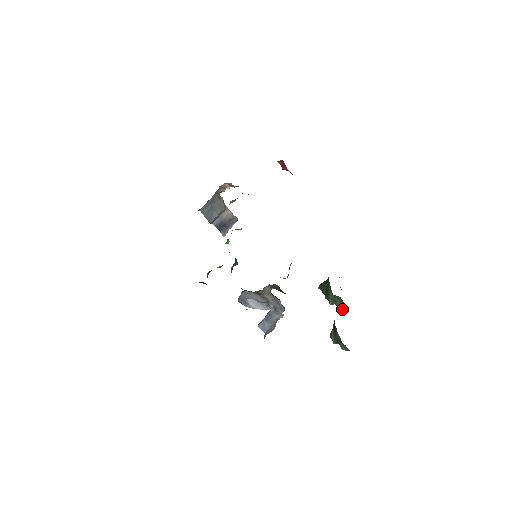
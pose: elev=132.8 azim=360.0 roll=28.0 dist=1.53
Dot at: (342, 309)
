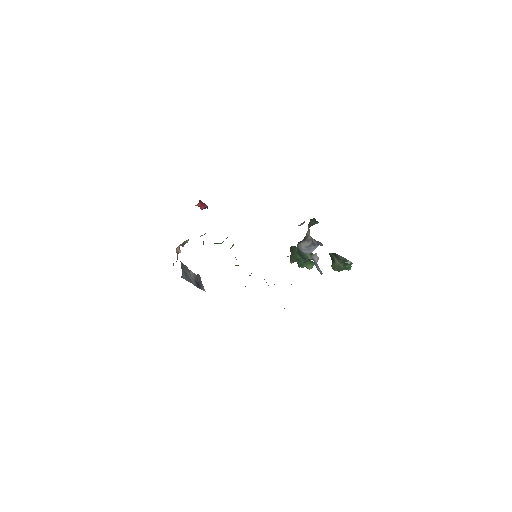
Dot at: (312, 267)
